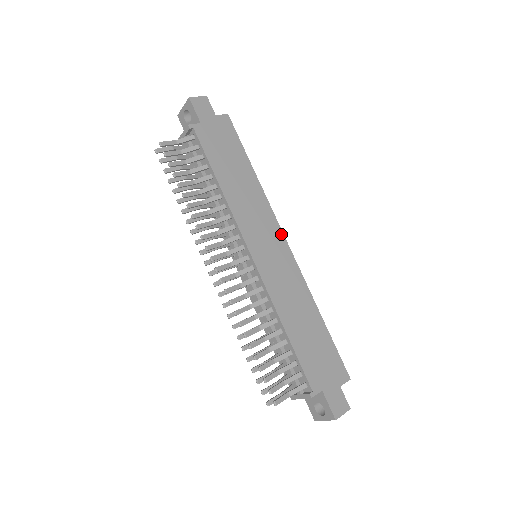
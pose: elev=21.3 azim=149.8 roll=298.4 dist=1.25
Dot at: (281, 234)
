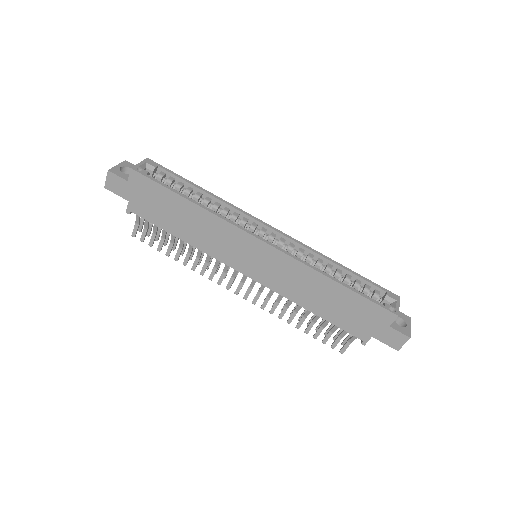
Dot at: (252, 238)
